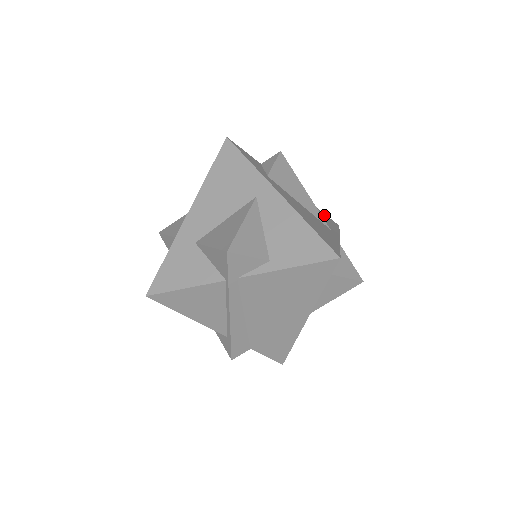
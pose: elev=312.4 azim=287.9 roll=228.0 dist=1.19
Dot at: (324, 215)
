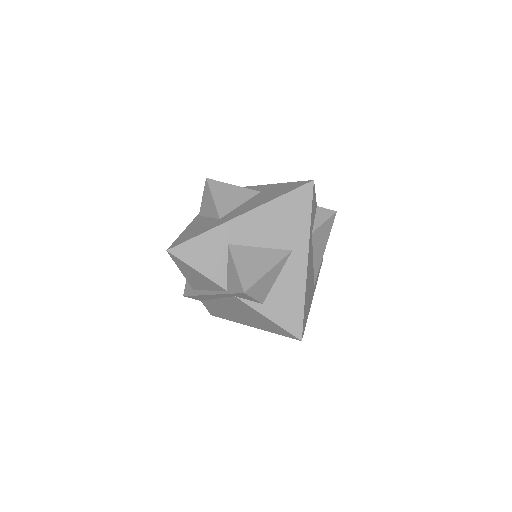
Dot at: occluded
